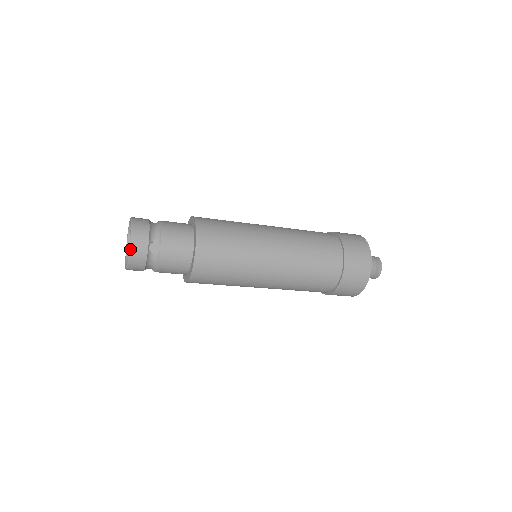
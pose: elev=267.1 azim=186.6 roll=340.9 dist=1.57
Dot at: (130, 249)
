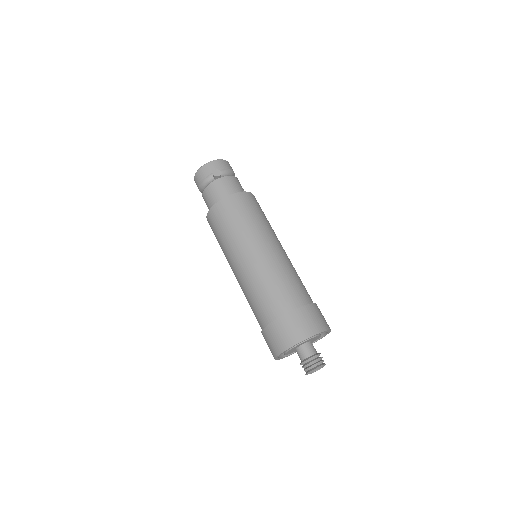
Dot at: (208, 163)
